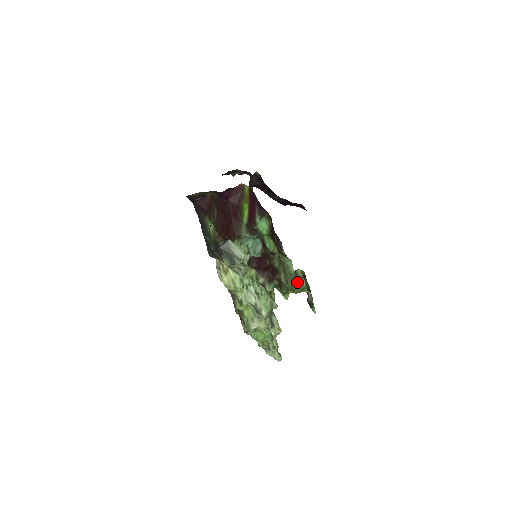
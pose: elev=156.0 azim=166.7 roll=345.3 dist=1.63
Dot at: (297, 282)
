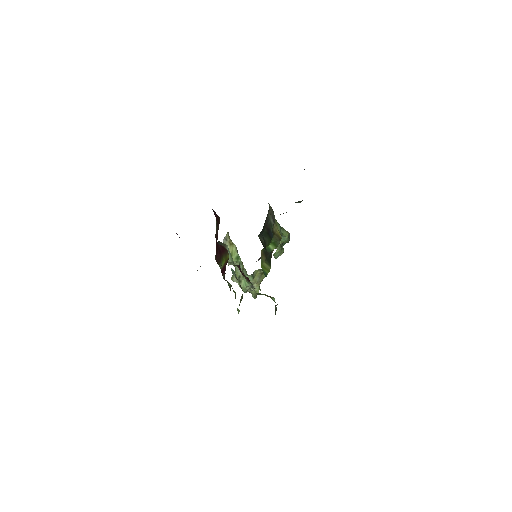
Dot at: (269, 296)
